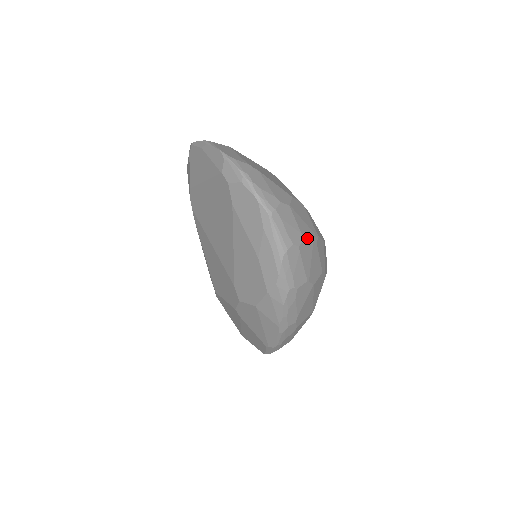
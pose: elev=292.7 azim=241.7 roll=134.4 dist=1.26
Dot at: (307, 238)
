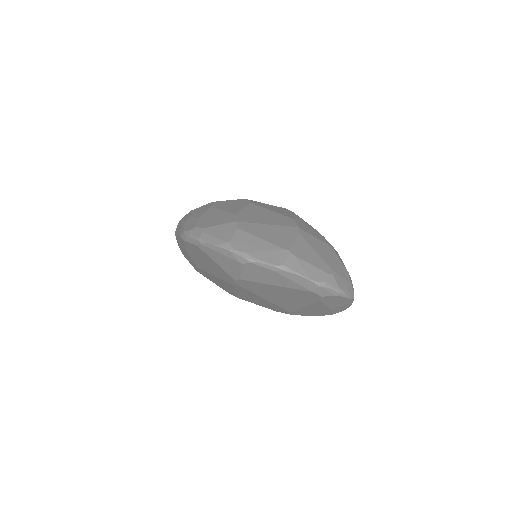
Dot at: occluded
